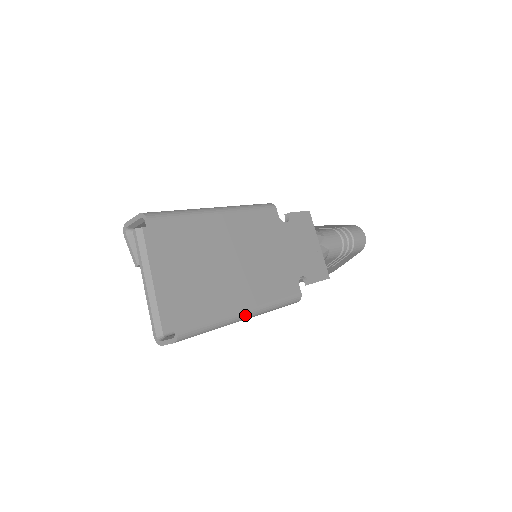
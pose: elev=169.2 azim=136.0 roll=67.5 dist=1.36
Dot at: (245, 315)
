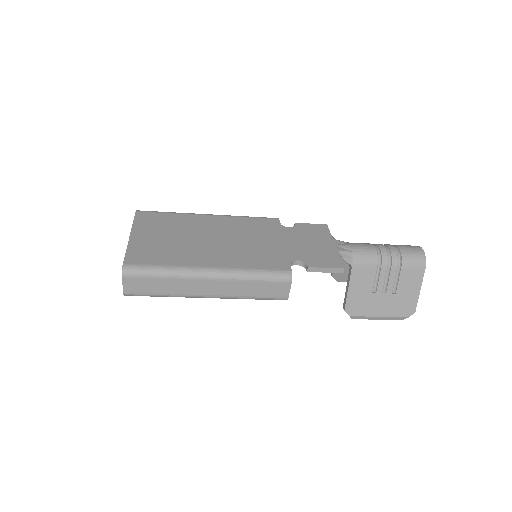
Dot at: (206, 271)
